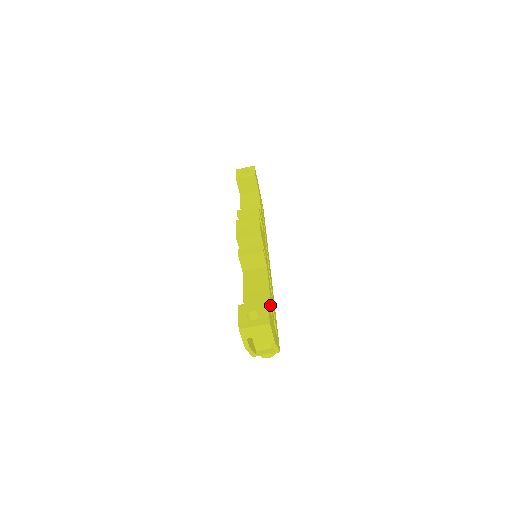
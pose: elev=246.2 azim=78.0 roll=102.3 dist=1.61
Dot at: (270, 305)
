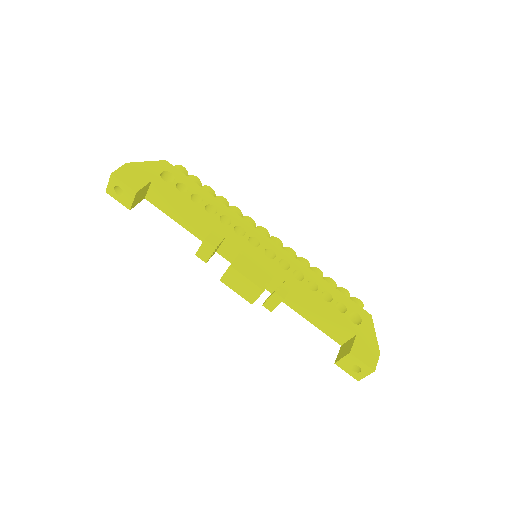
Dot at: (341, 324)
